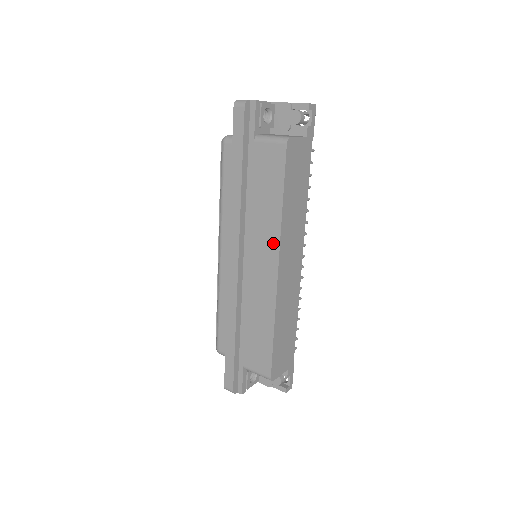
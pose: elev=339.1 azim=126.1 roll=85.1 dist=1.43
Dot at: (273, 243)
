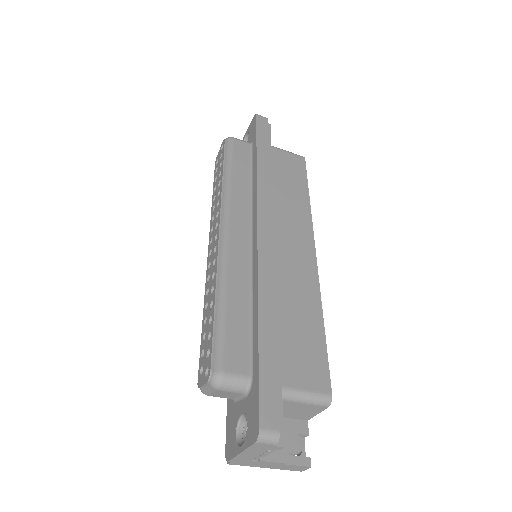
Dot at: (305, 226)
